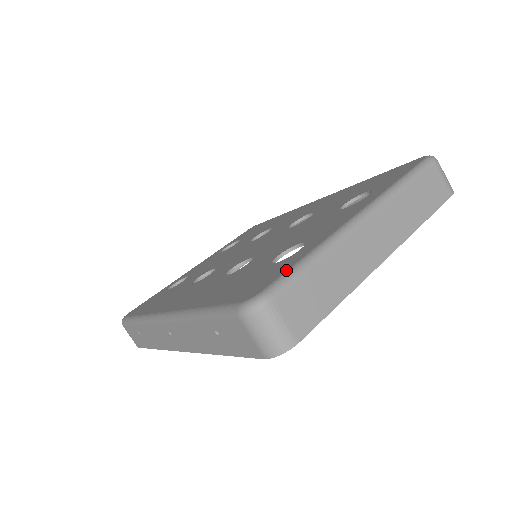
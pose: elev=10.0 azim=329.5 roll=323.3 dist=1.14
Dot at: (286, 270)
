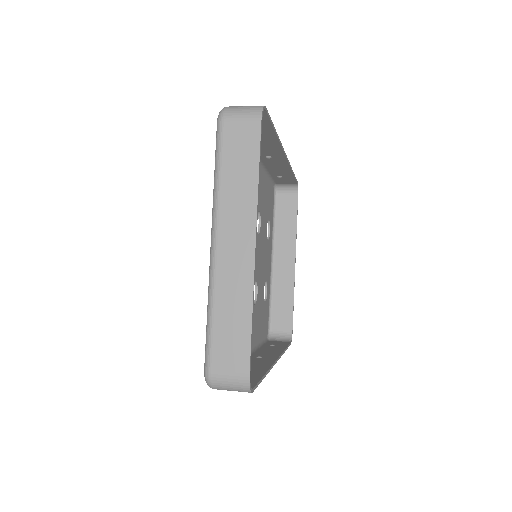
Dot at: (206, 339)
